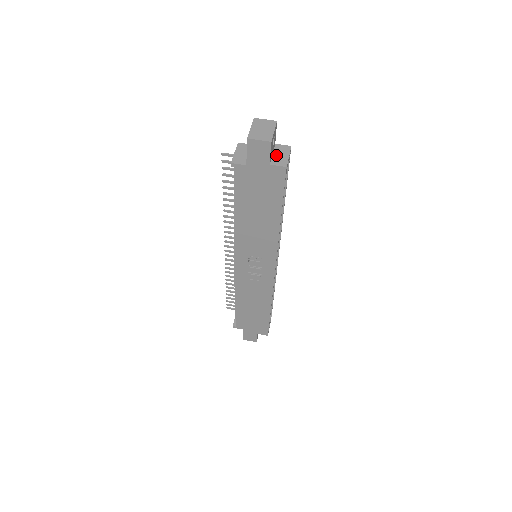
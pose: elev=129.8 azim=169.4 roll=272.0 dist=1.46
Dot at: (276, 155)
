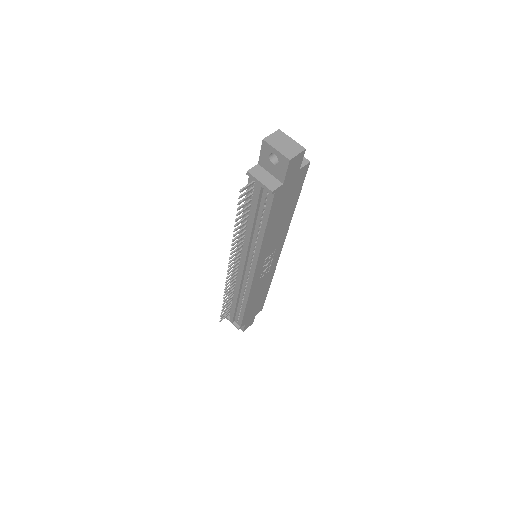
Dot at: occluded
